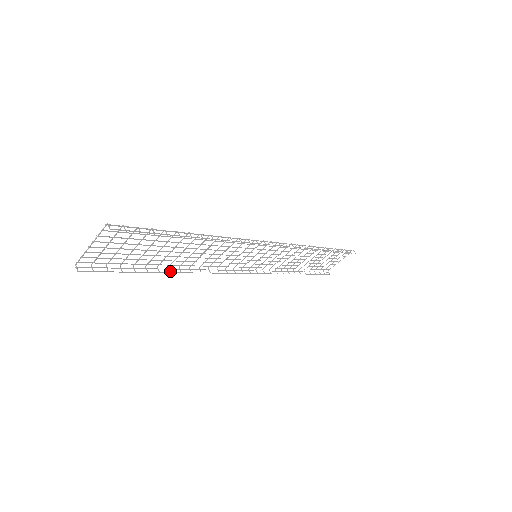
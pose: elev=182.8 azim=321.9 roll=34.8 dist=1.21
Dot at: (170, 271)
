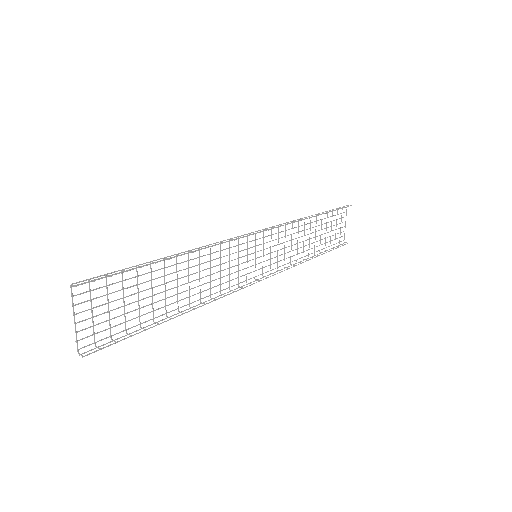
Dot at: (182, 313)
